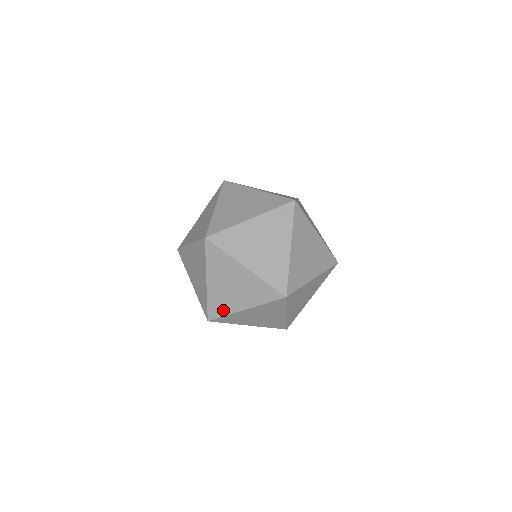
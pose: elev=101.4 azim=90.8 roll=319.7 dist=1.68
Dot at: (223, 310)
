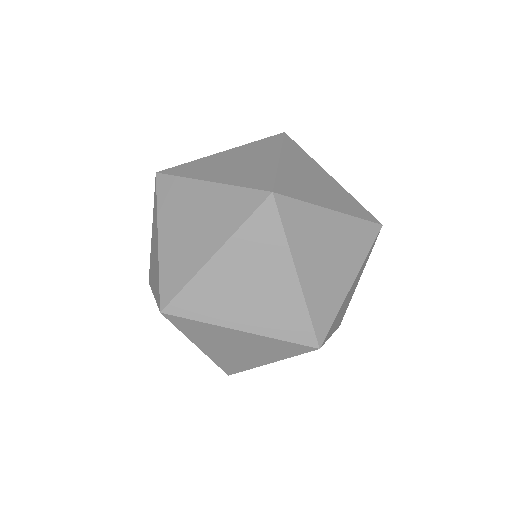
Dot at: (151, 279)
